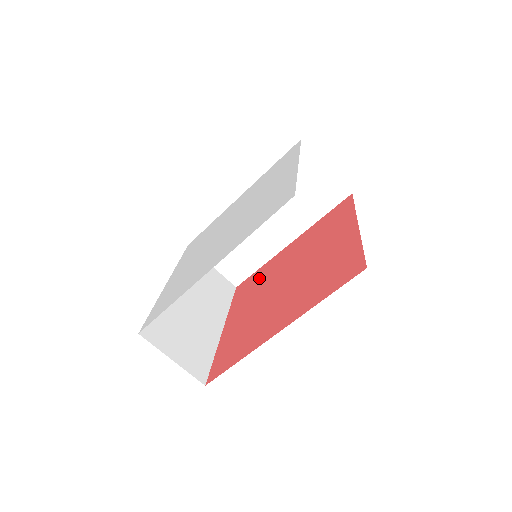
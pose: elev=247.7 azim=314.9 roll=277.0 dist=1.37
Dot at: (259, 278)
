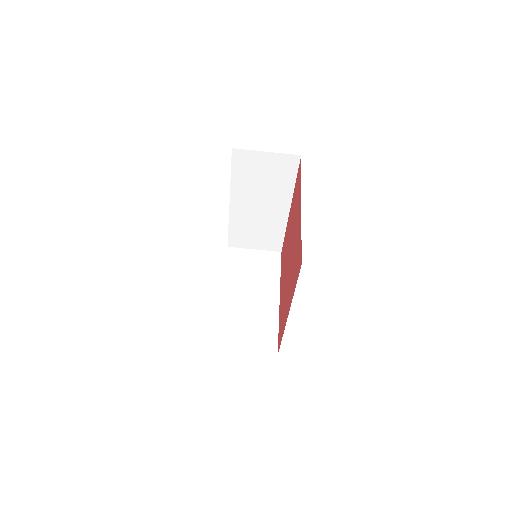
Dot at: occluded
